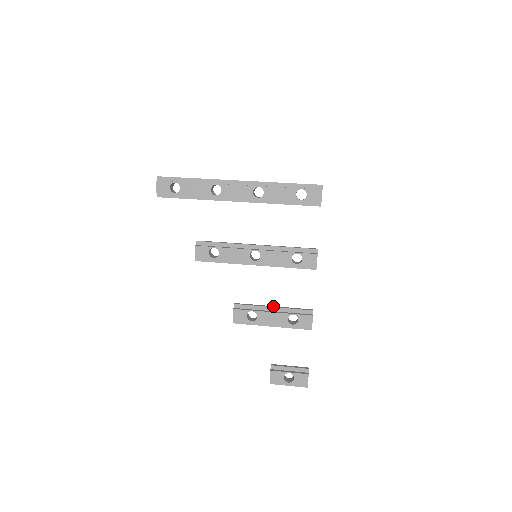
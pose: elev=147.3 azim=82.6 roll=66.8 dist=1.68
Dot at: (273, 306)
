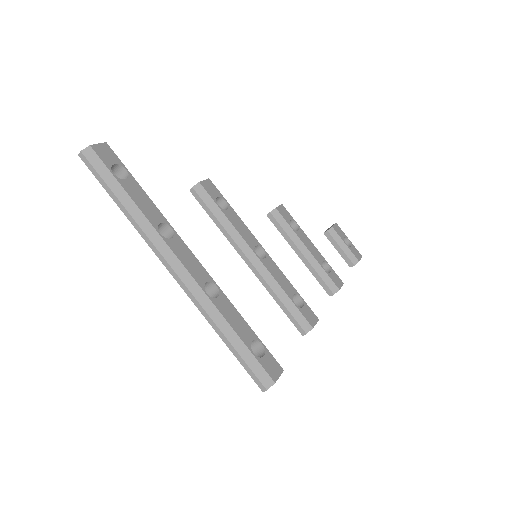
Dot at: (301, 254)
